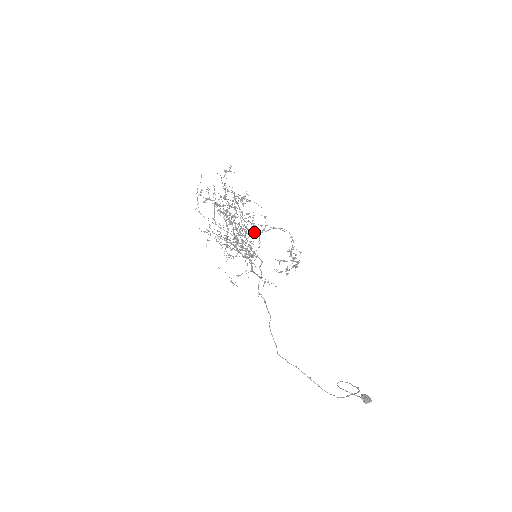
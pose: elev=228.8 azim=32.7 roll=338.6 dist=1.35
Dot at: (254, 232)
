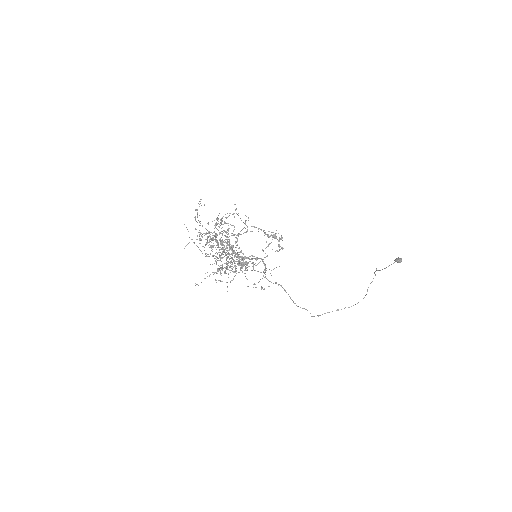
Dot at: occluded
